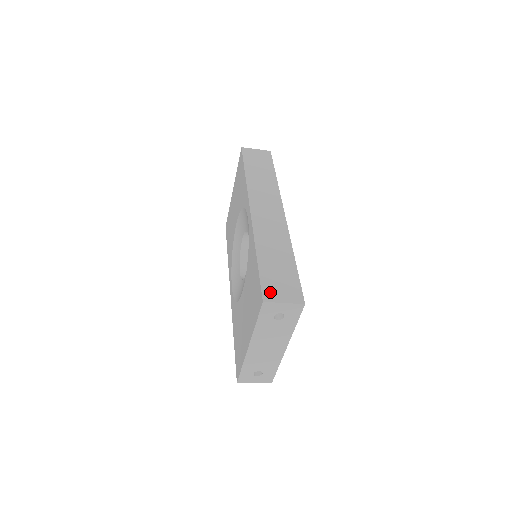
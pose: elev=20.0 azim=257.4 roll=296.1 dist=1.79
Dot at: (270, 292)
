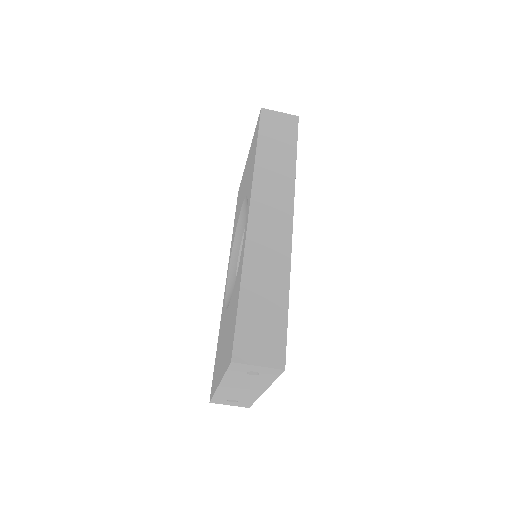
Dot at: (244, 347)
